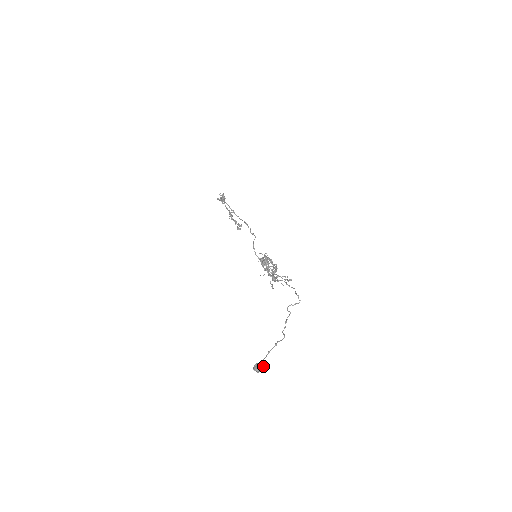
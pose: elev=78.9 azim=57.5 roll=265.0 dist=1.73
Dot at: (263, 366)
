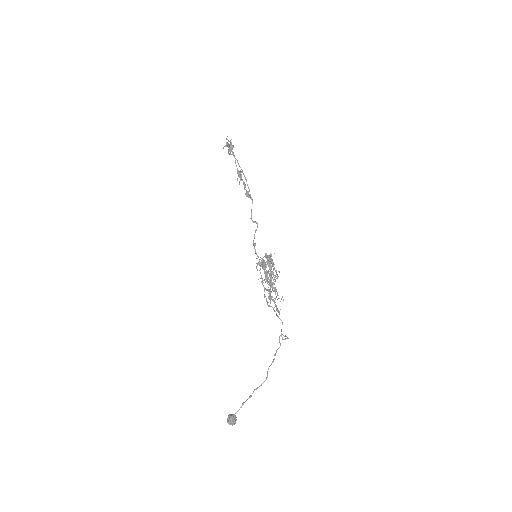
Dot at: (233, 423)
